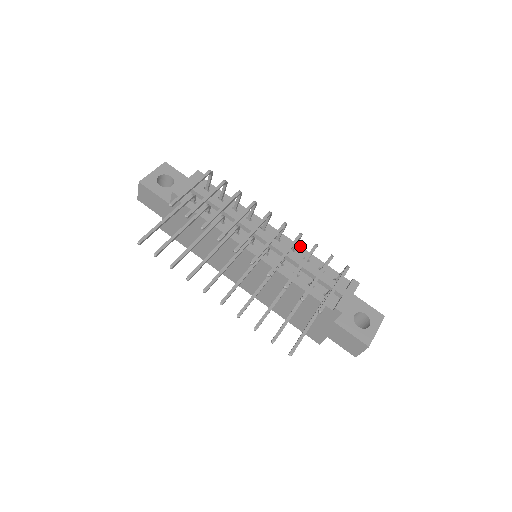
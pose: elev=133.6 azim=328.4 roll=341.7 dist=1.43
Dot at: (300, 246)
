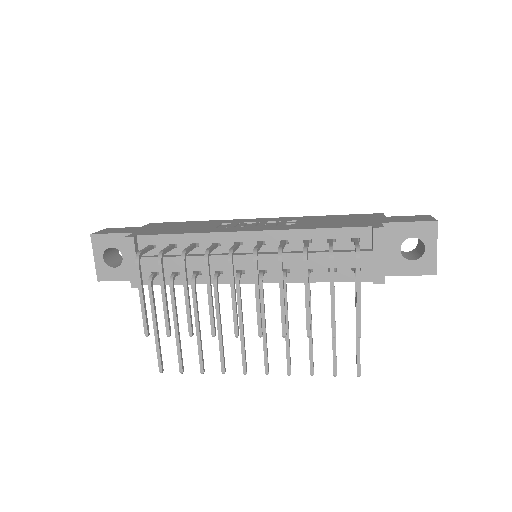
Dot at: (289, 230)
